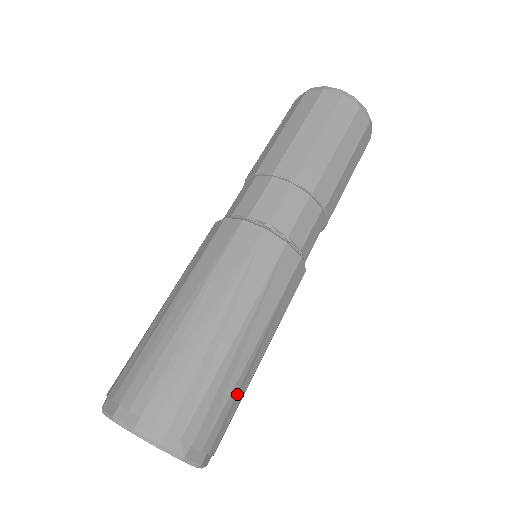
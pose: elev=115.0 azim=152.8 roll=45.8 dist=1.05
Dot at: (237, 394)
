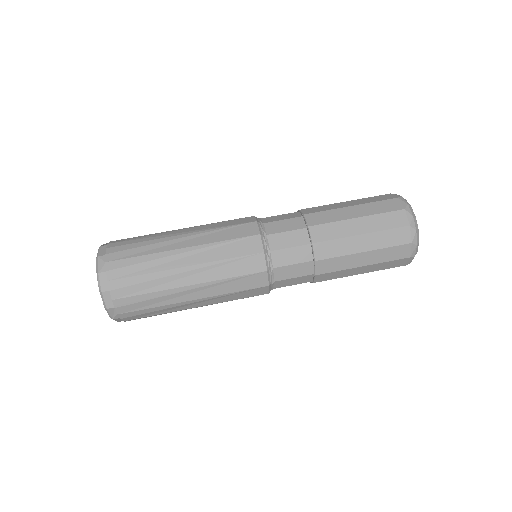
Dot at: (153, 281)
